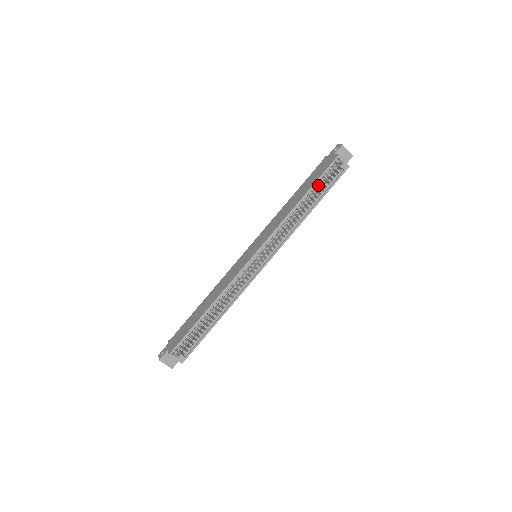
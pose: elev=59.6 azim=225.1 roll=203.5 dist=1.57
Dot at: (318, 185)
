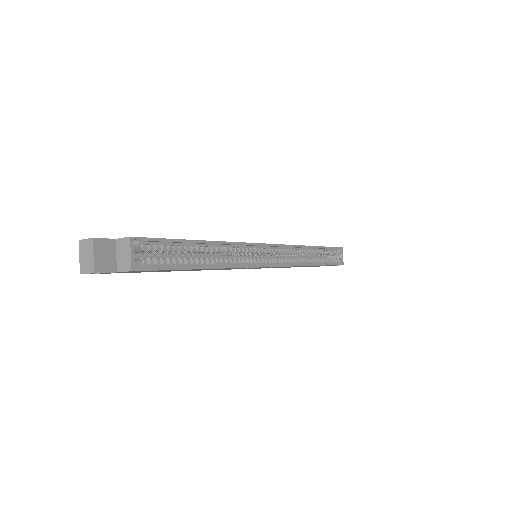
Dot at: (324, 253)
